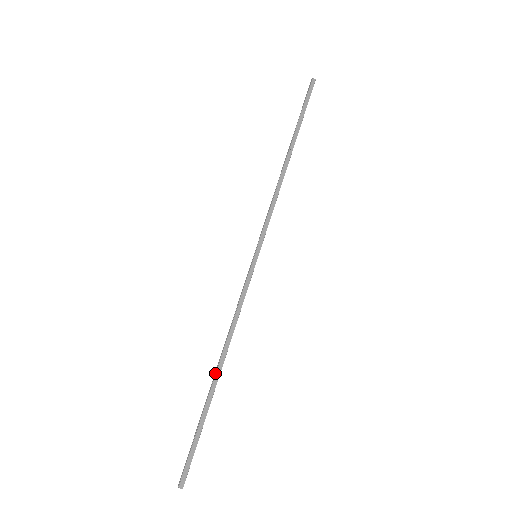
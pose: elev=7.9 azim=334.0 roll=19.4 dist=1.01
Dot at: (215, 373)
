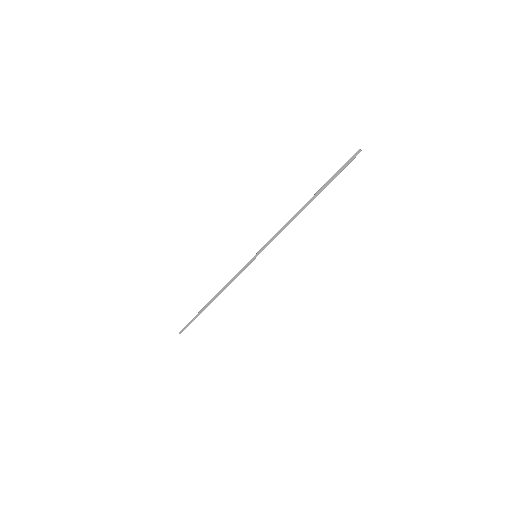
Dot at: (211, 300)
